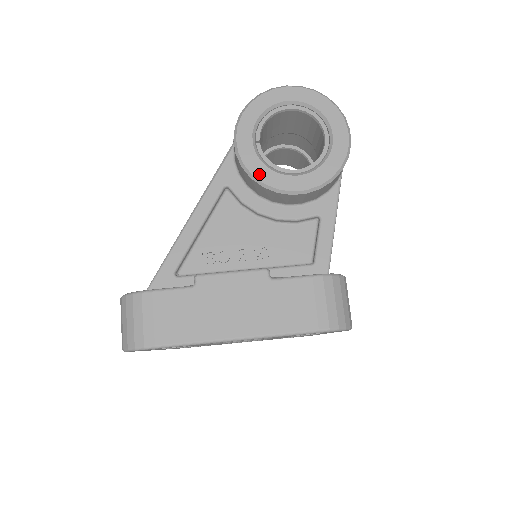
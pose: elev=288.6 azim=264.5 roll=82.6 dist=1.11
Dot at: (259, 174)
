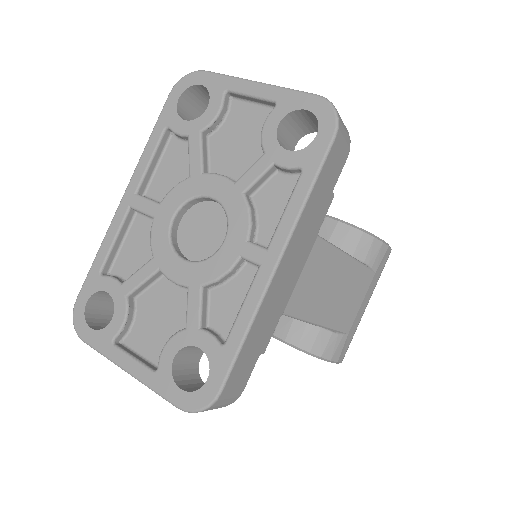
Dot at: occluded
